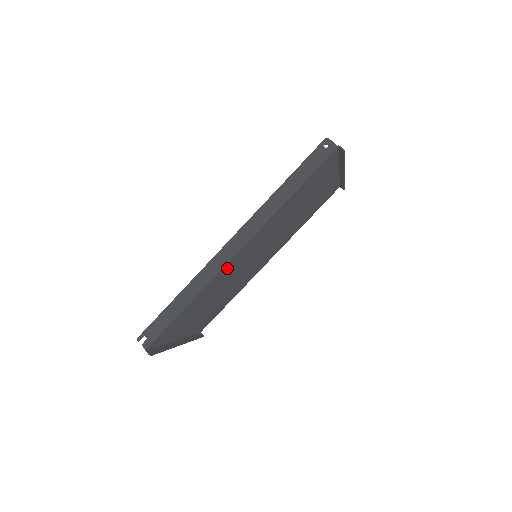
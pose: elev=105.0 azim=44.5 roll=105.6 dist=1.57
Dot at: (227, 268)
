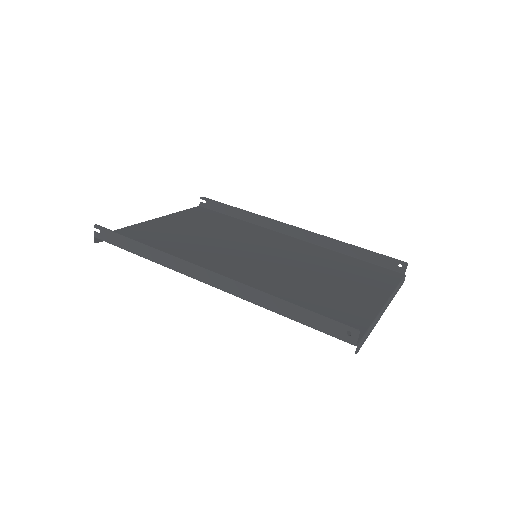
Dot at: occluded
